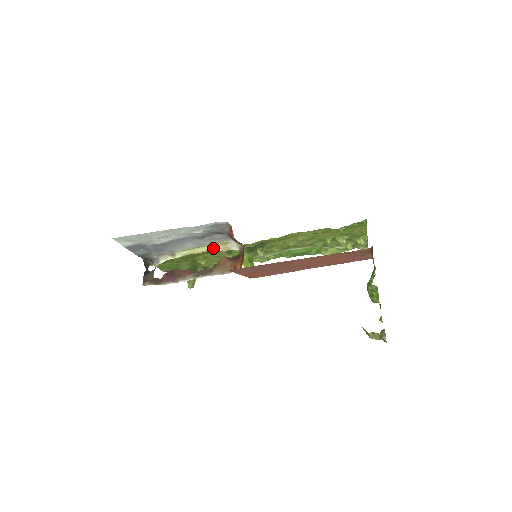
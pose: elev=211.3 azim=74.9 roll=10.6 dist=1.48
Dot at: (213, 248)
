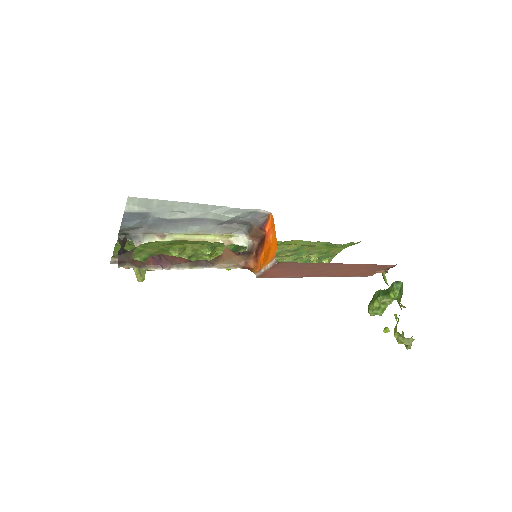
Dot at: (214, 238)
